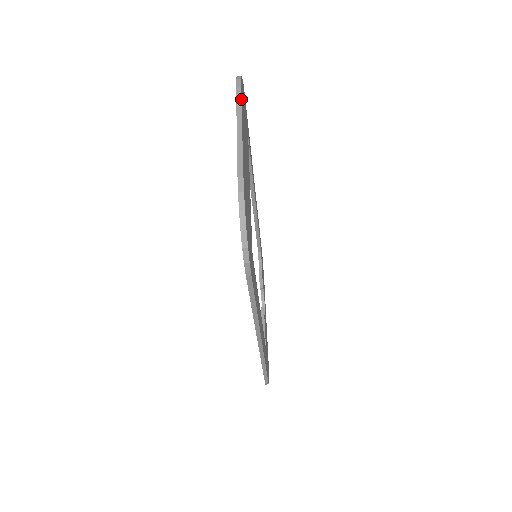
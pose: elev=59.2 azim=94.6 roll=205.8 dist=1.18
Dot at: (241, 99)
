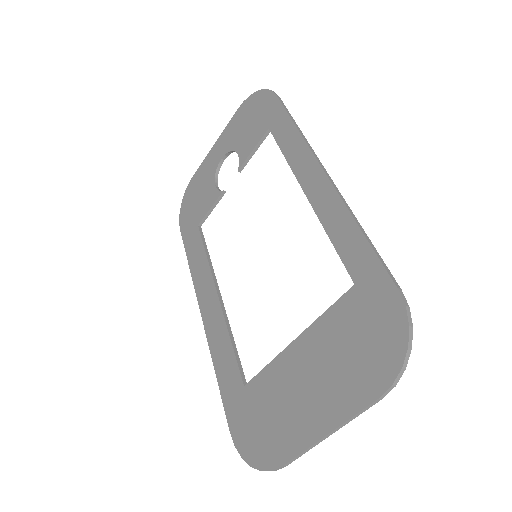
Dot at: (365, 410)
